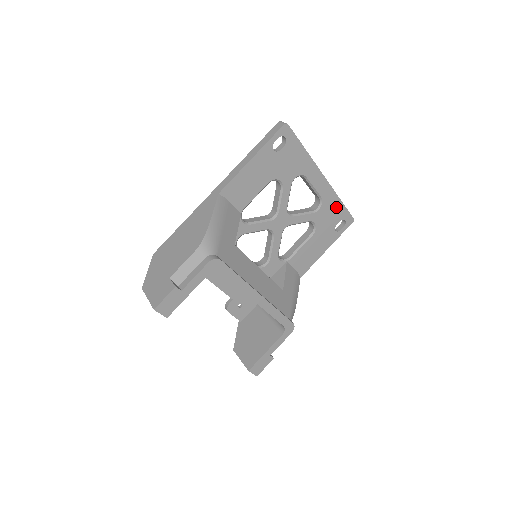
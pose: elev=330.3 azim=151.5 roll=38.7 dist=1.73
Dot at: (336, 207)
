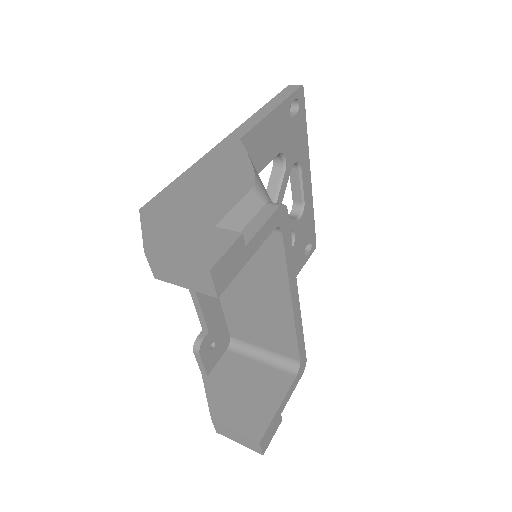
Dot at: (310, 222)
